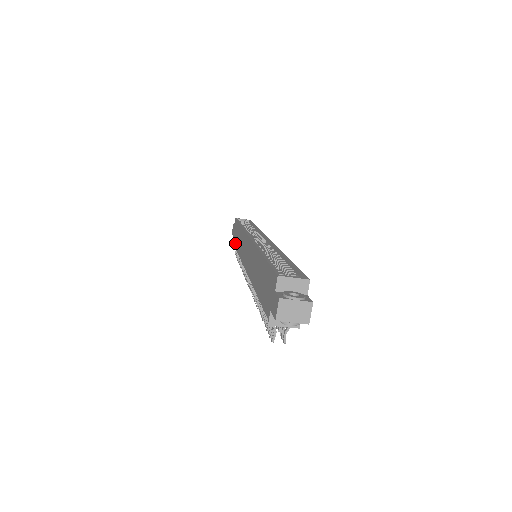
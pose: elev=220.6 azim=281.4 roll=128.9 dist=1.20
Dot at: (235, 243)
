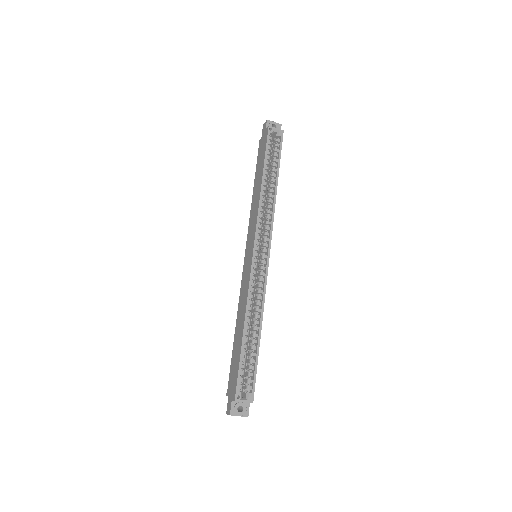
Dot at: (256, 172)
